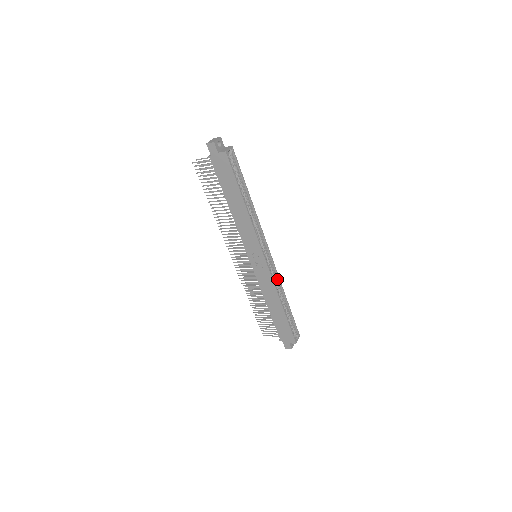
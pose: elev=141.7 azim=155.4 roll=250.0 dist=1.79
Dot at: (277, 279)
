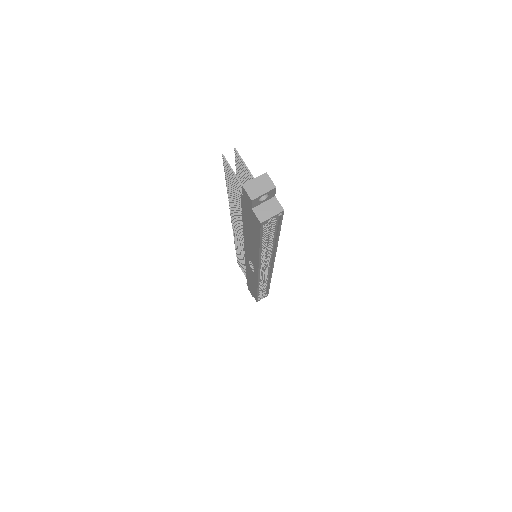
Dot at: (268, 277)
